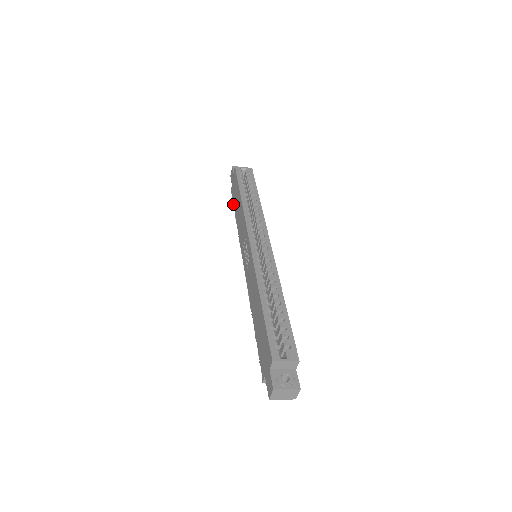
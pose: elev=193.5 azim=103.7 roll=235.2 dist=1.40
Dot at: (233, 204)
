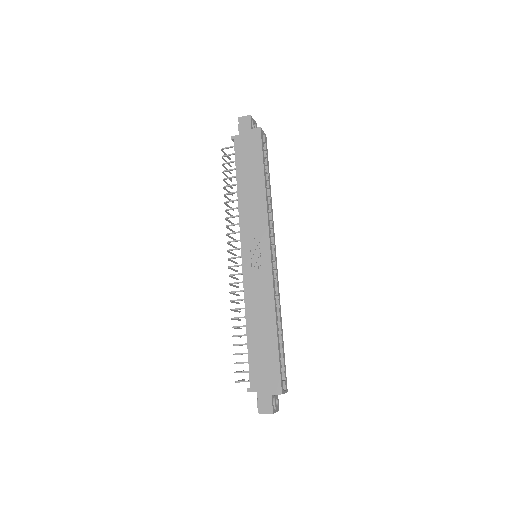
Dot at: (236, 162)
